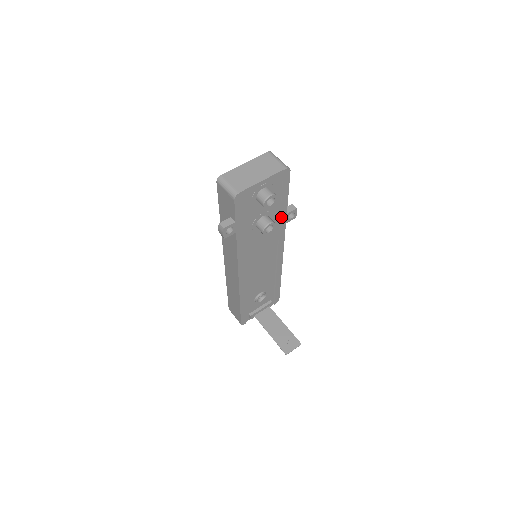
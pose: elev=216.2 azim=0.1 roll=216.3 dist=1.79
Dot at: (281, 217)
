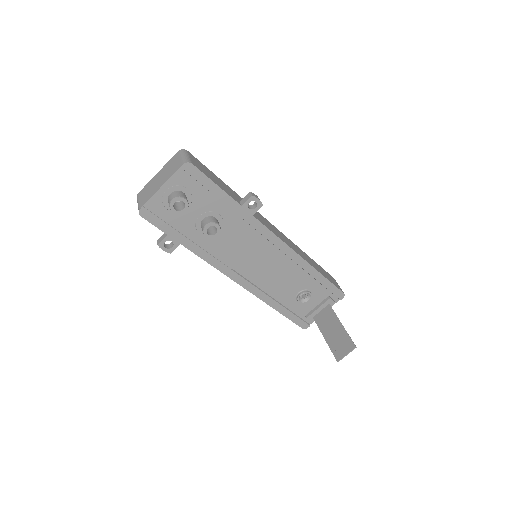
Dot at: (236, 211)
